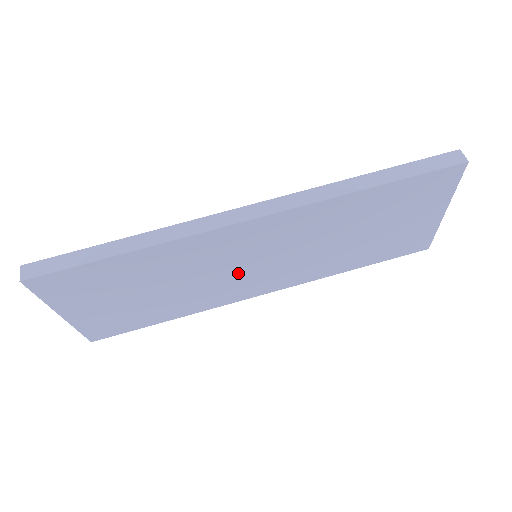
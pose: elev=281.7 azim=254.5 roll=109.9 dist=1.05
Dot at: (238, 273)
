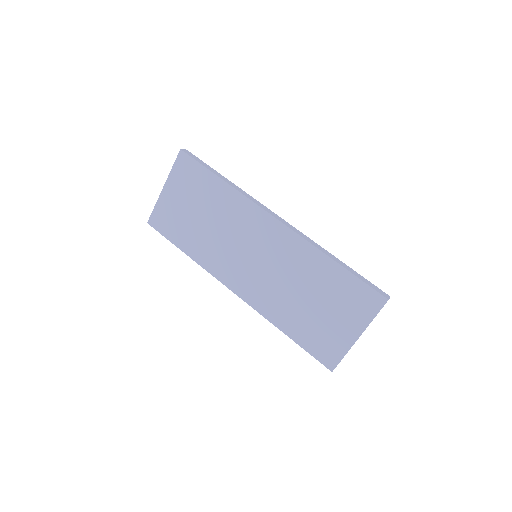
Dot at: (240, 254)
